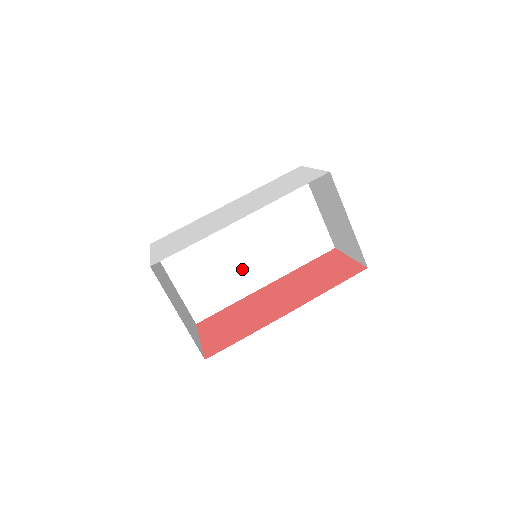
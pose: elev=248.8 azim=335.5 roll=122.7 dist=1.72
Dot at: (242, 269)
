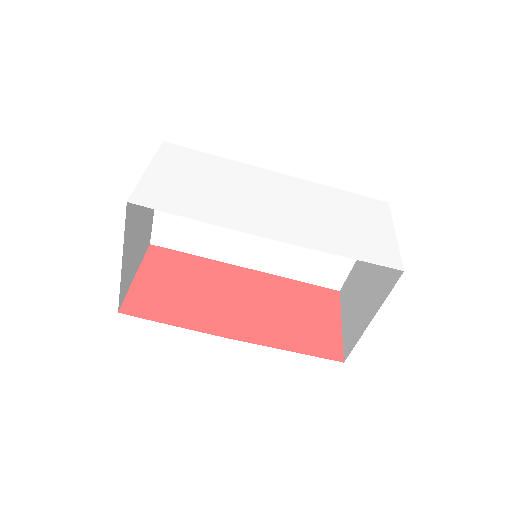
Dot at: (237, 238)
